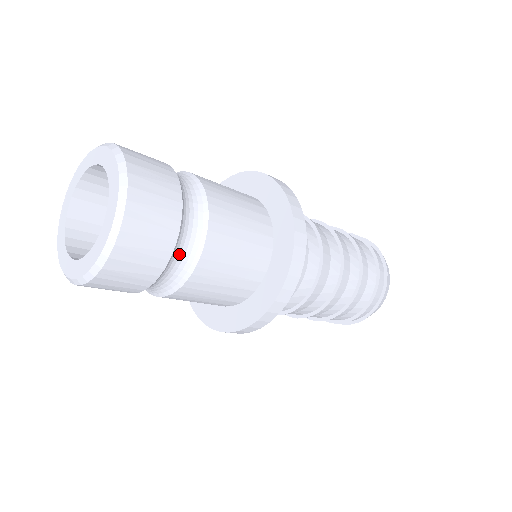
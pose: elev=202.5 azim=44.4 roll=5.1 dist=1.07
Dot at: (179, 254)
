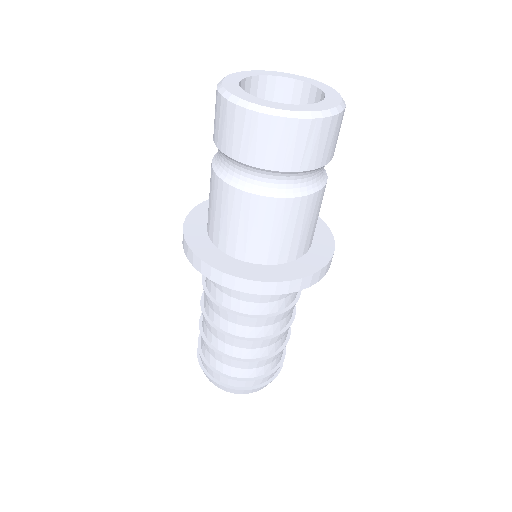
Dot at: (320, 171)
